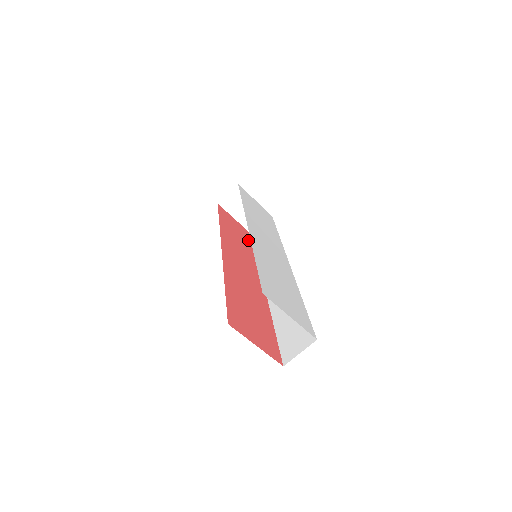
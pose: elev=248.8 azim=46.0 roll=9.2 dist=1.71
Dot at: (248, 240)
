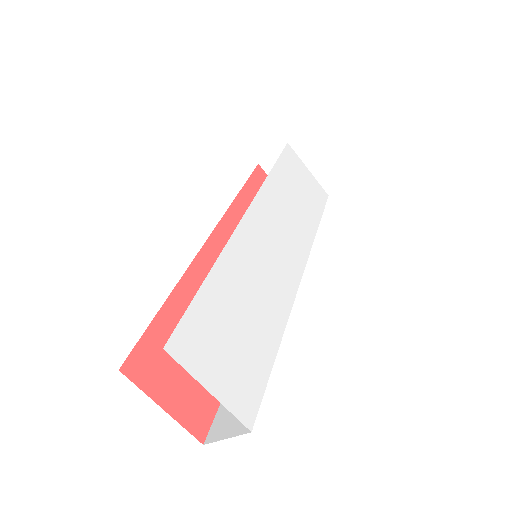
Dot at: occluded
